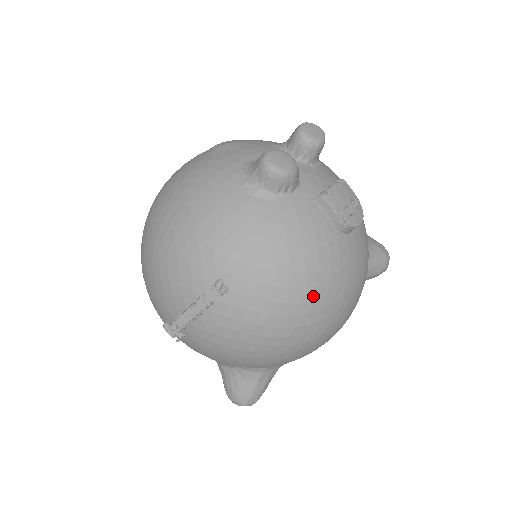
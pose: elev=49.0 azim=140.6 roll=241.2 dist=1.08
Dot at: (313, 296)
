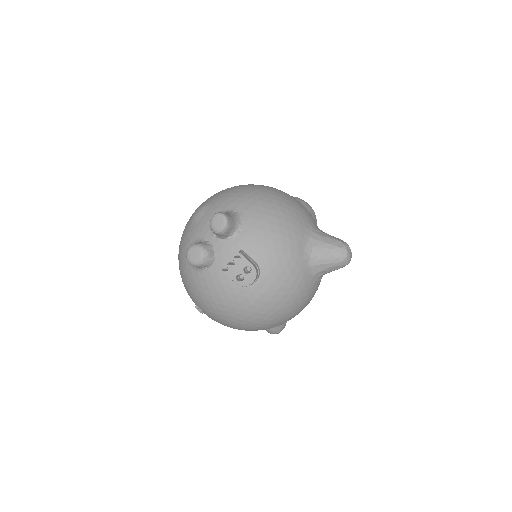
Dot at: (239, 318)
